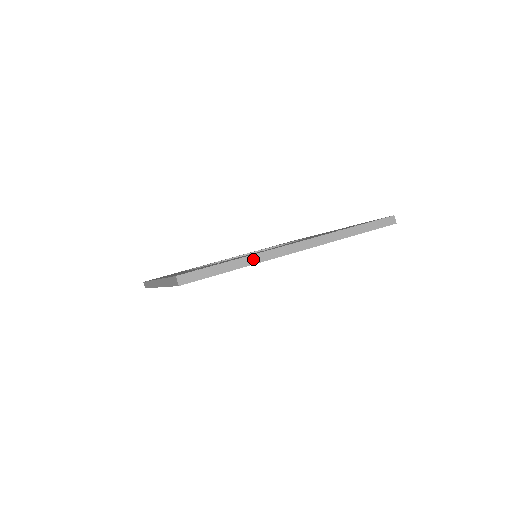
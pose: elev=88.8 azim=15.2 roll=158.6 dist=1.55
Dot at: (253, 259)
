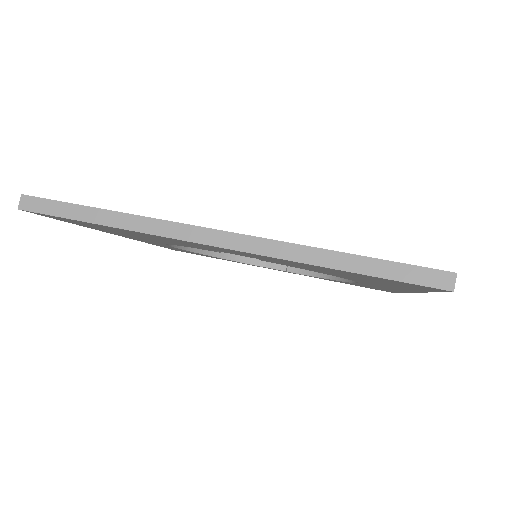
Dot at: (133, 222)
